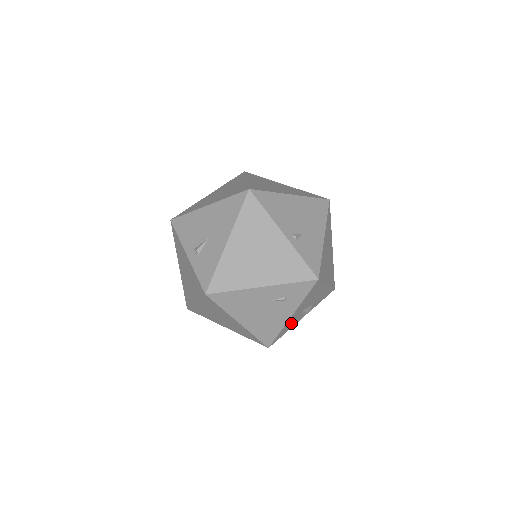
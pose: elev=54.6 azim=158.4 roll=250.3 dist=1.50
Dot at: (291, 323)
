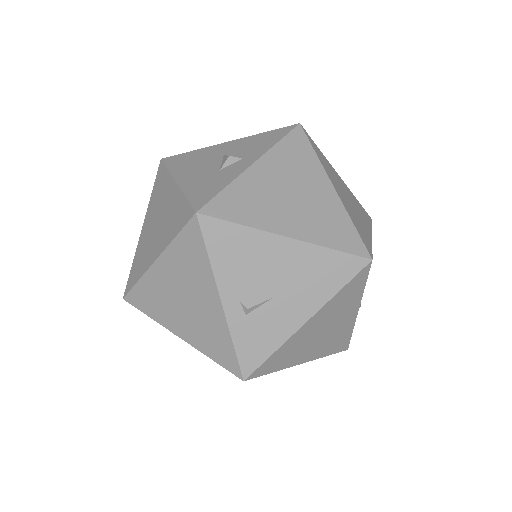
Dot at: occluded
